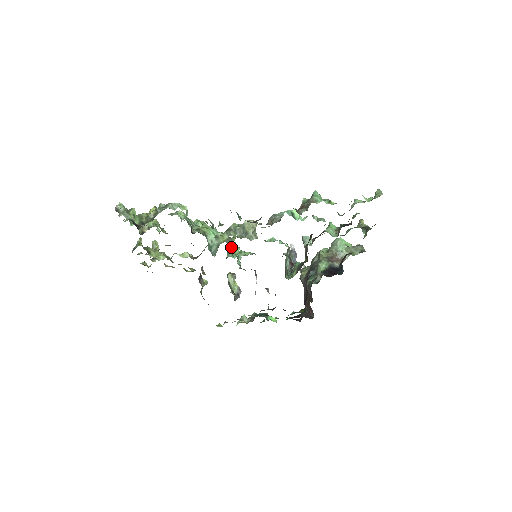
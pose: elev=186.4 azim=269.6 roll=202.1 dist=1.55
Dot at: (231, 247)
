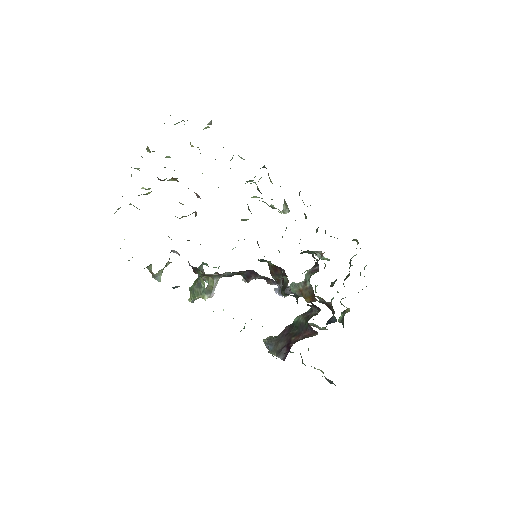
Dot at: occluded
